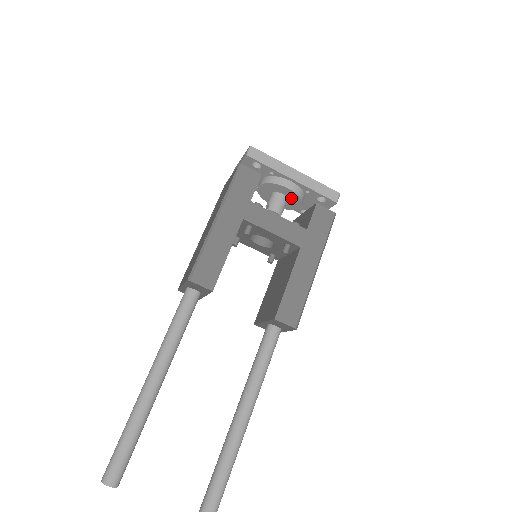
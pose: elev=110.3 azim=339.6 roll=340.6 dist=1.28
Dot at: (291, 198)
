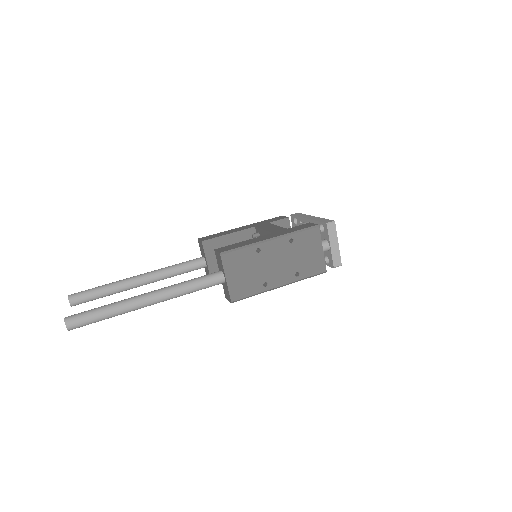
Dot at: occluded
